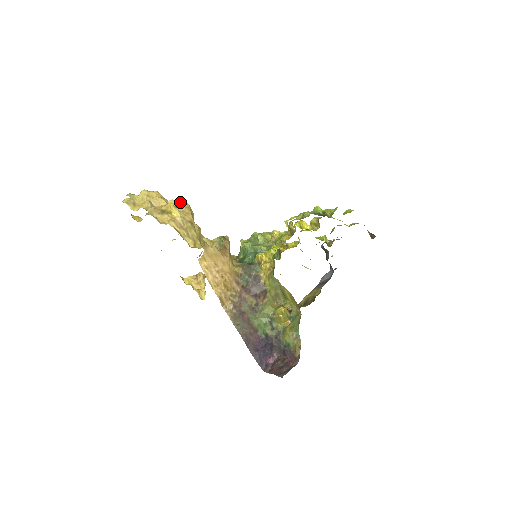
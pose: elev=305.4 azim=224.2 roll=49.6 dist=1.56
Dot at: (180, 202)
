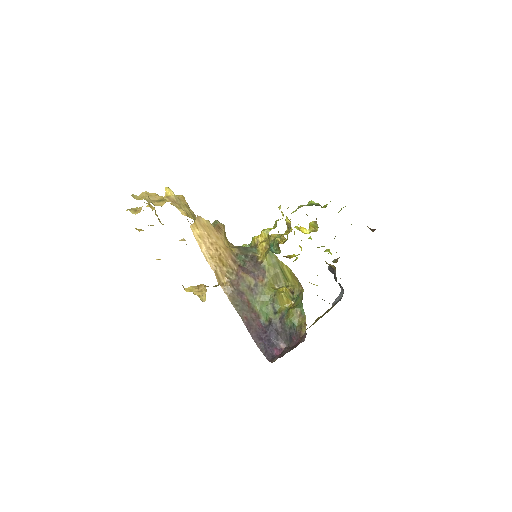
Dot at: (176, 195)
